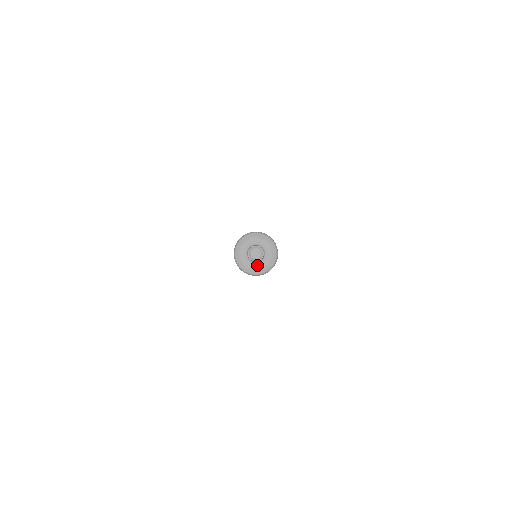
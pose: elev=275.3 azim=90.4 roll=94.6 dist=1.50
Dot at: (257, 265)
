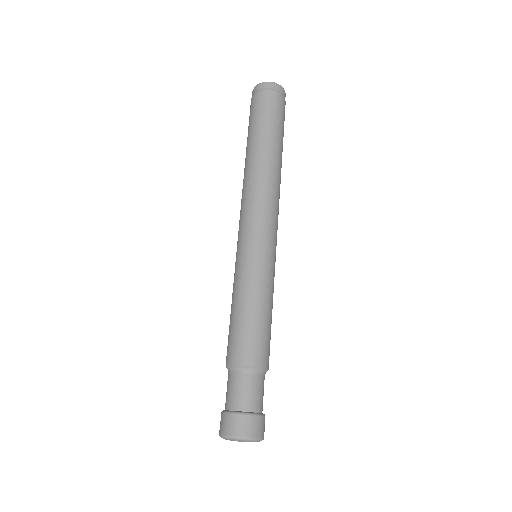
Dot at: occluded
